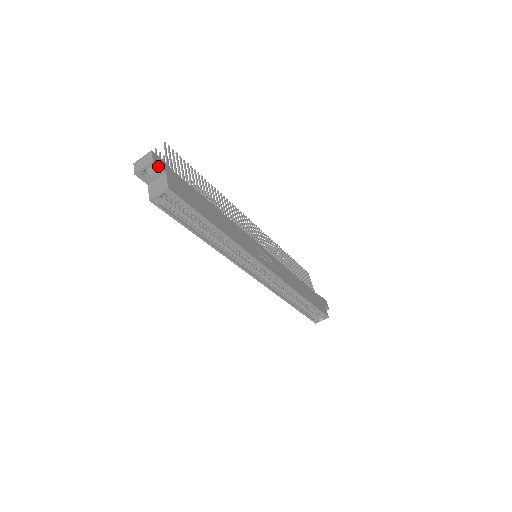
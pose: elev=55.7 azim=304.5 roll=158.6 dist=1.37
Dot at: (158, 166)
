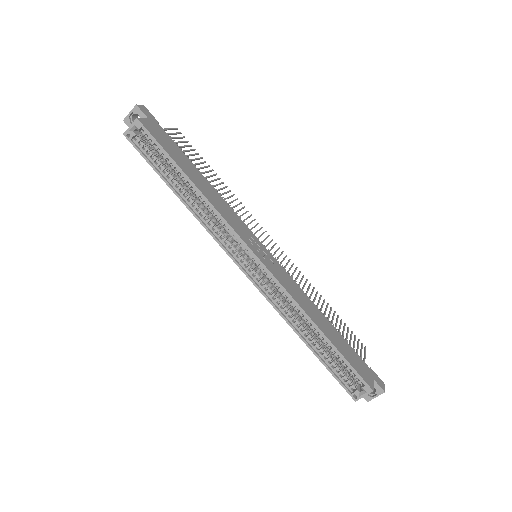
Dot at: (141, 111)
